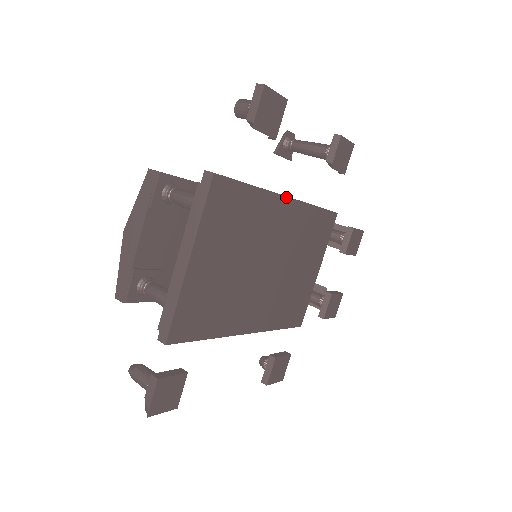
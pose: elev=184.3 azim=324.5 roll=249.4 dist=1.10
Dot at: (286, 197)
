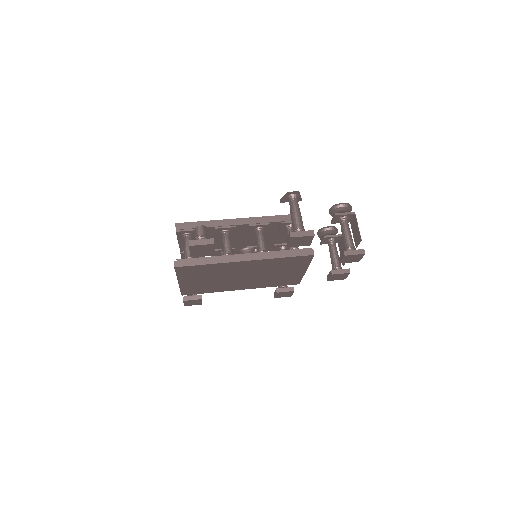
Dot at: (243, 261)
